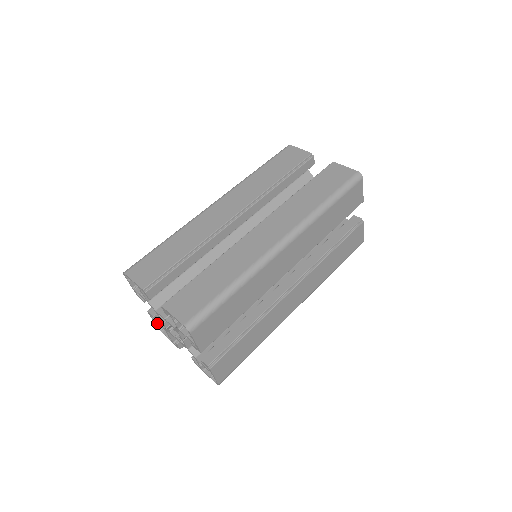
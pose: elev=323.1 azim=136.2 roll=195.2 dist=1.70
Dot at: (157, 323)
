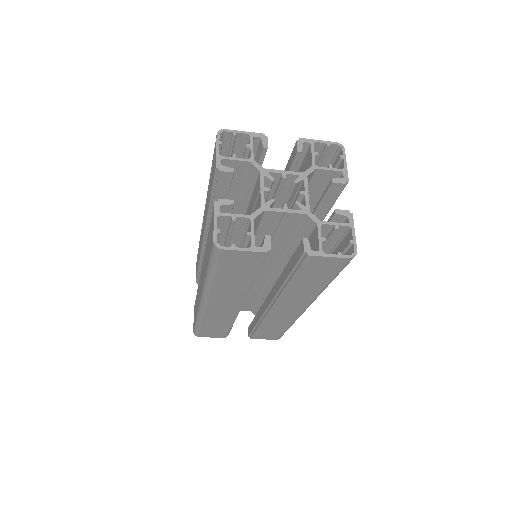
Dot at: (217, 230)
